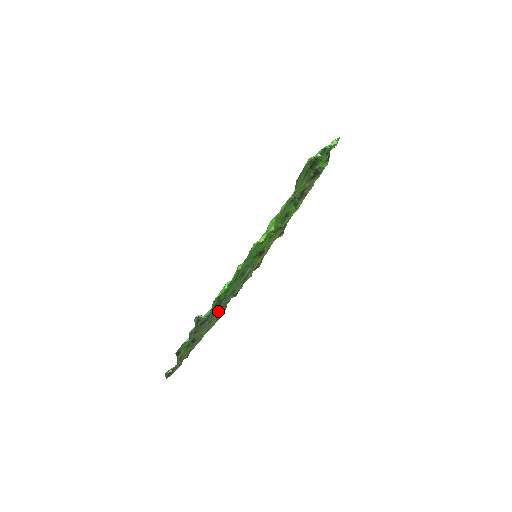
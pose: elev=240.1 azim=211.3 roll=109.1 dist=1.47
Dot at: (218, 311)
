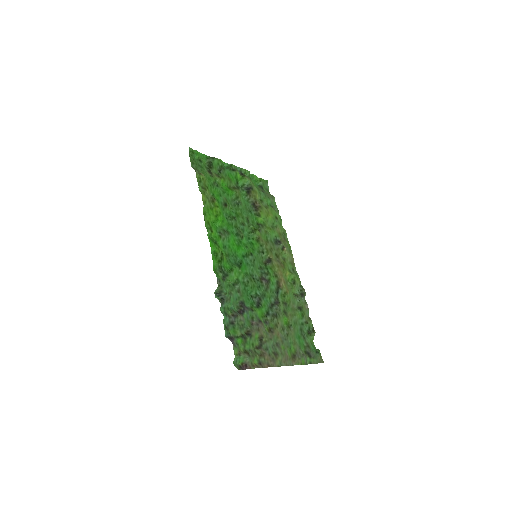
Dot at: (274, 322)
